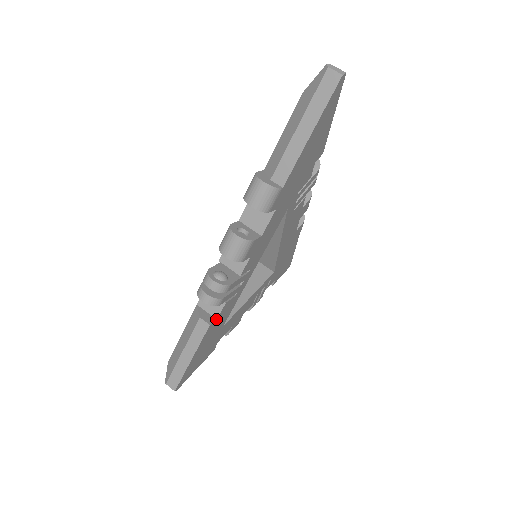
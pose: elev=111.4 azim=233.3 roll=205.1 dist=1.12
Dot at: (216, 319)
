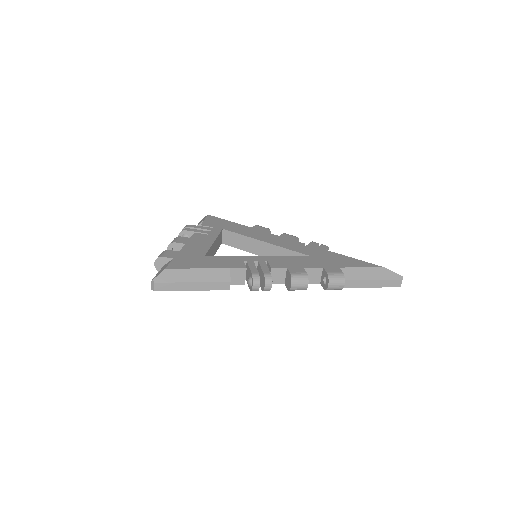
Dot at: occluded
